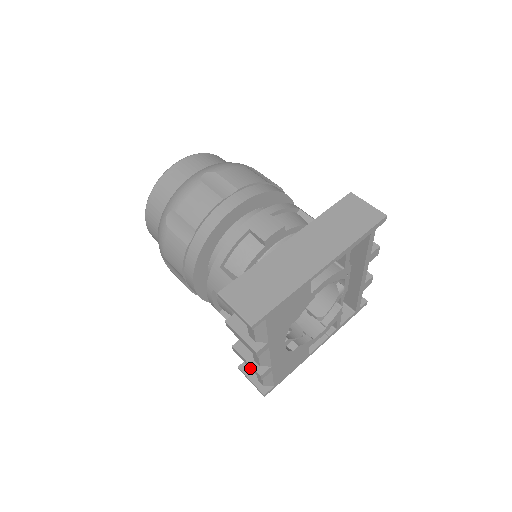
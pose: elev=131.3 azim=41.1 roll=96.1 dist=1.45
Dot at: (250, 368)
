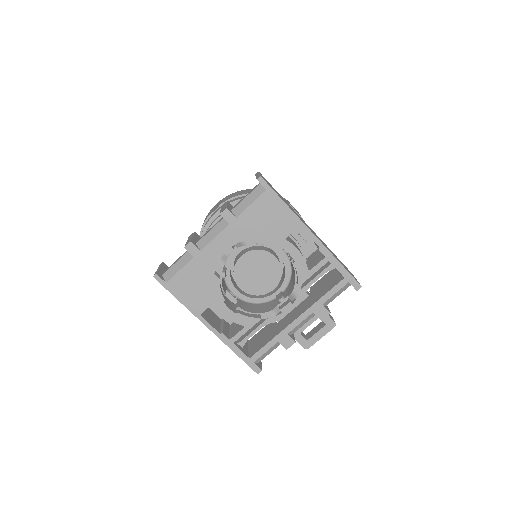
Dot at: (187, 242)
